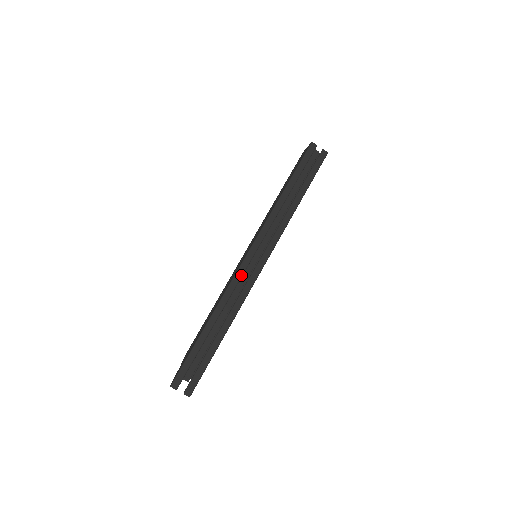
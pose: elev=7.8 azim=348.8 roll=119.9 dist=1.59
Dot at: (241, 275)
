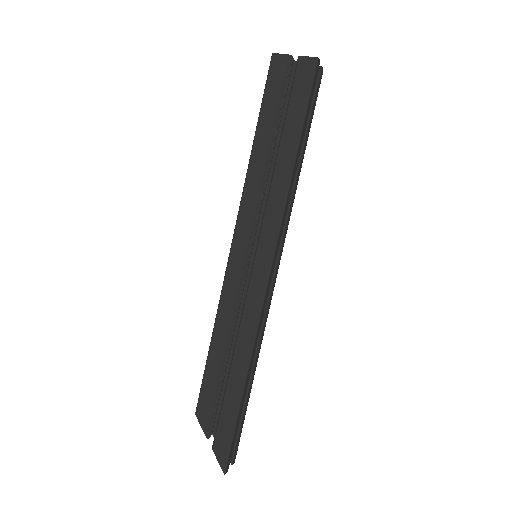
Dot at: occluded
